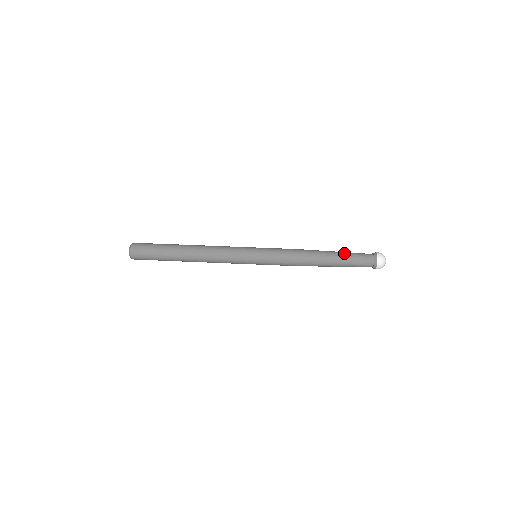
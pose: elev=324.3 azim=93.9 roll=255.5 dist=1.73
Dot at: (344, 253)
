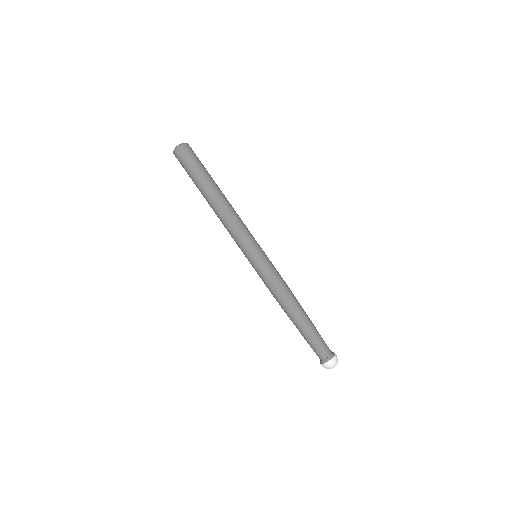
Dot at: (312, 330)
